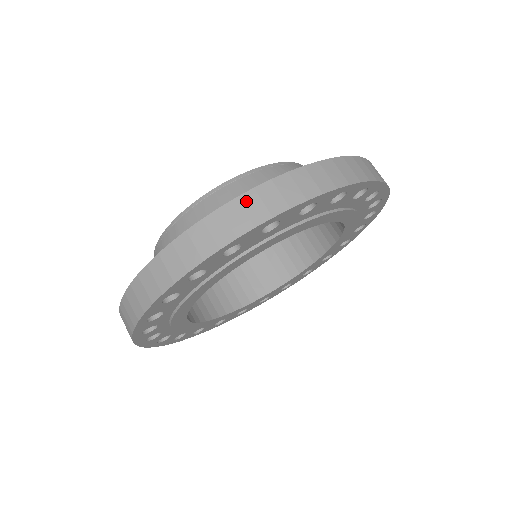
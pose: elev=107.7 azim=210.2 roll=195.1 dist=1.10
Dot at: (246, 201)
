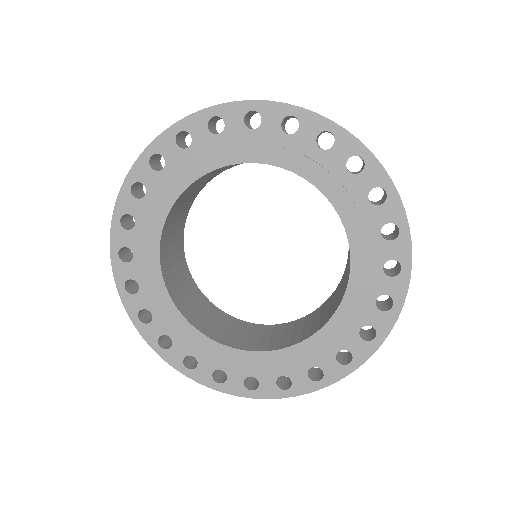
Dot at: occluded
